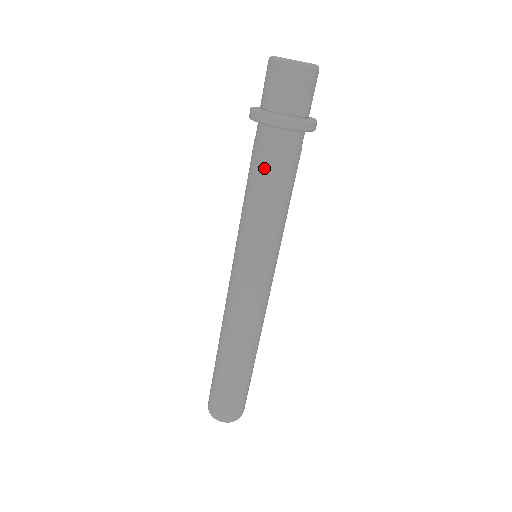
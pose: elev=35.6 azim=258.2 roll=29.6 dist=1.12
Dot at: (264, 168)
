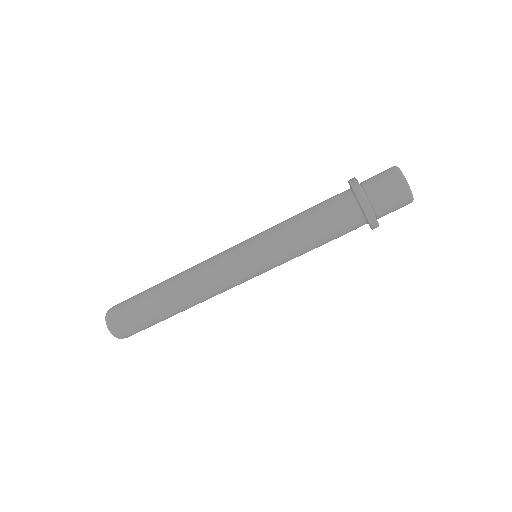
Dot at: (330, 226)
